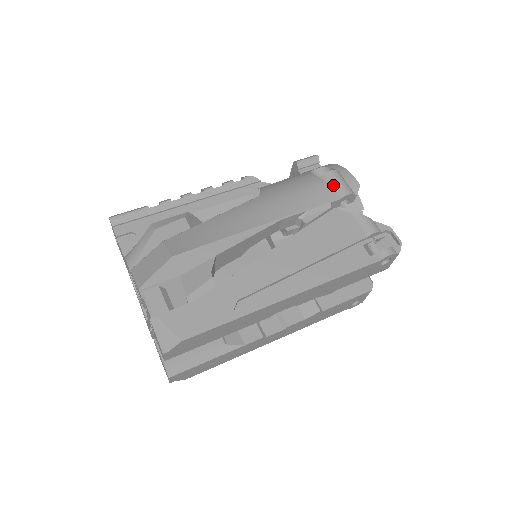
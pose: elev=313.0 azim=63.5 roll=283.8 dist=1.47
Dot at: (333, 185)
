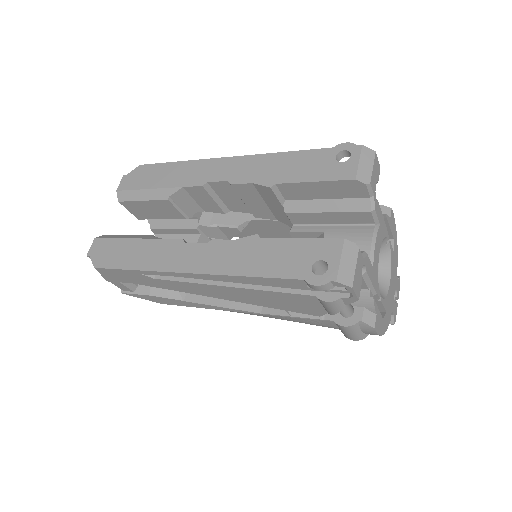
Dot at: occluded
